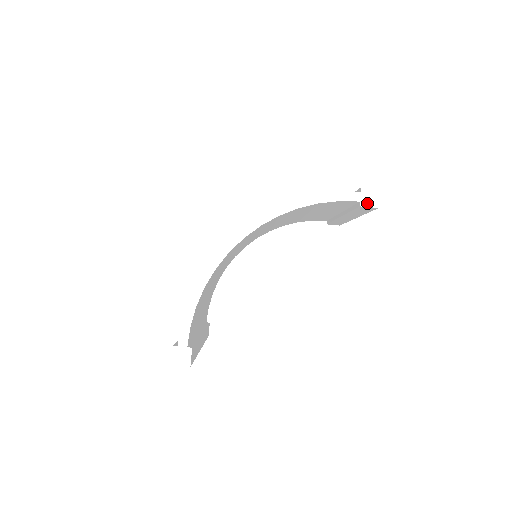
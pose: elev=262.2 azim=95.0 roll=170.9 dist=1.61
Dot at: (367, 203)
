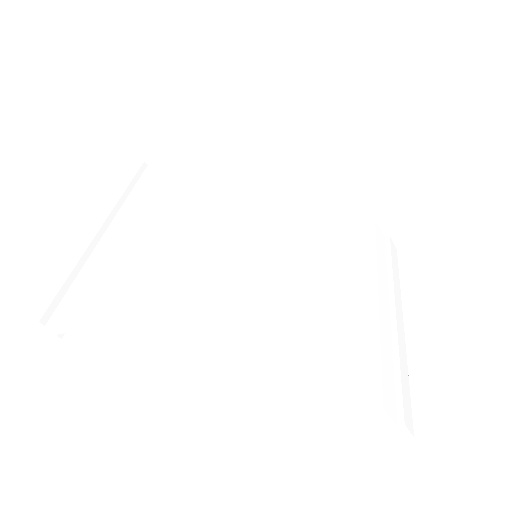
Dot at: (386, 432)
